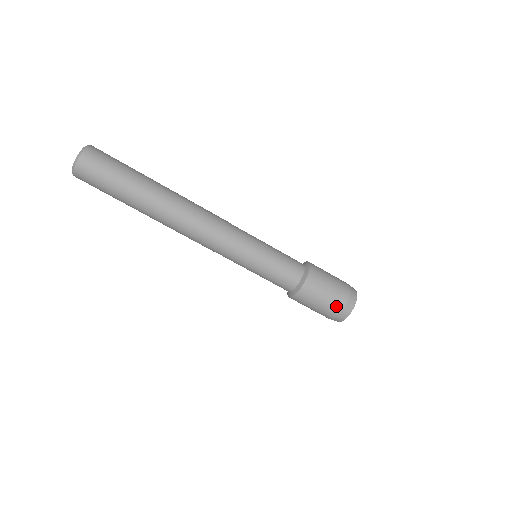
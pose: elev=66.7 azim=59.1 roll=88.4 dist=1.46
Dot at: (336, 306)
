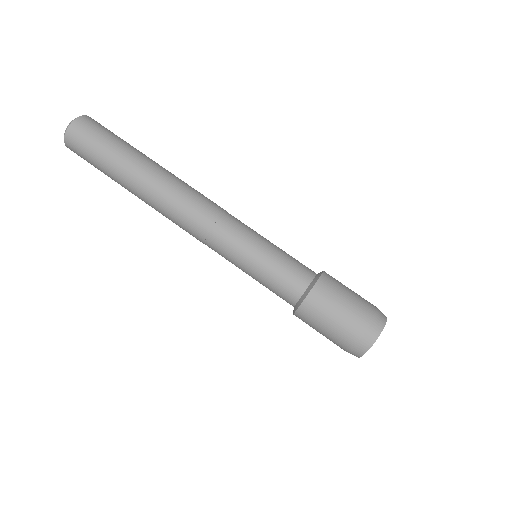
Dot at: (366, 309)
